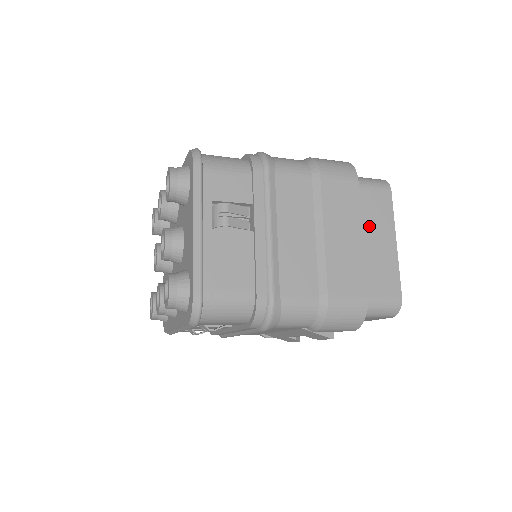
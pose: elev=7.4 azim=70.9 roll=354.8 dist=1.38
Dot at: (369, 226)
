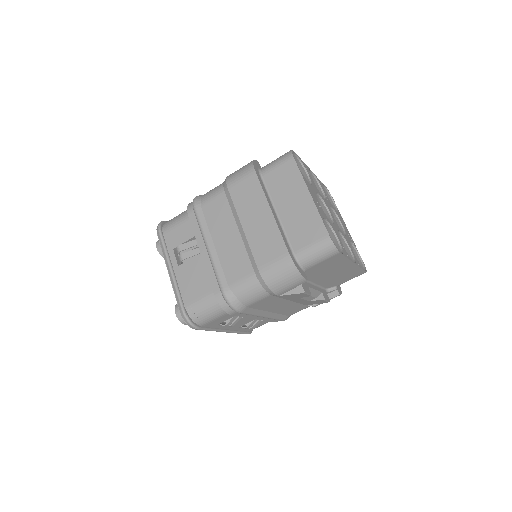
Dot at: (283, 196)
